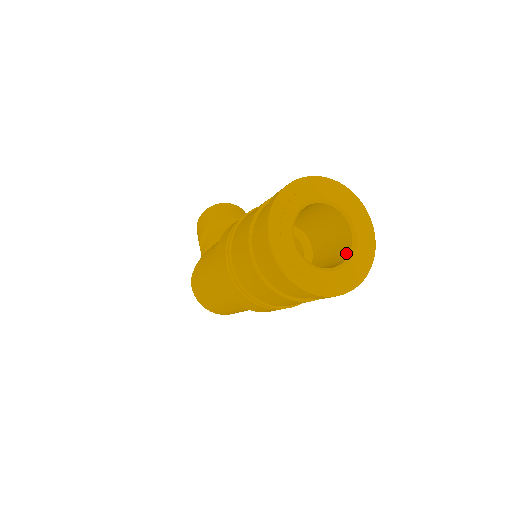
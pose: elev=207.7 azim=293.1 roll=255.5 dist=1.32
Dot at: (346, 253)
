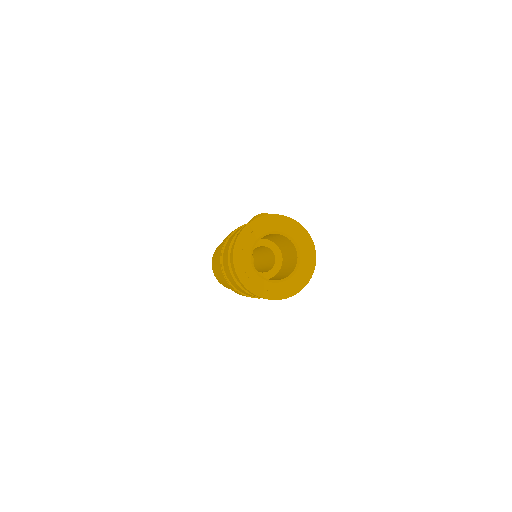
Dot at: (283, 278)
